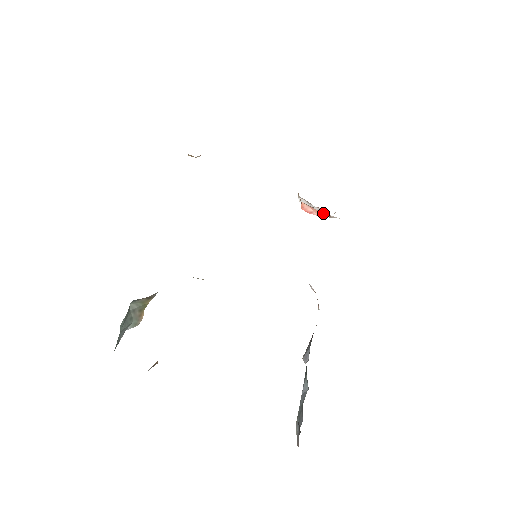
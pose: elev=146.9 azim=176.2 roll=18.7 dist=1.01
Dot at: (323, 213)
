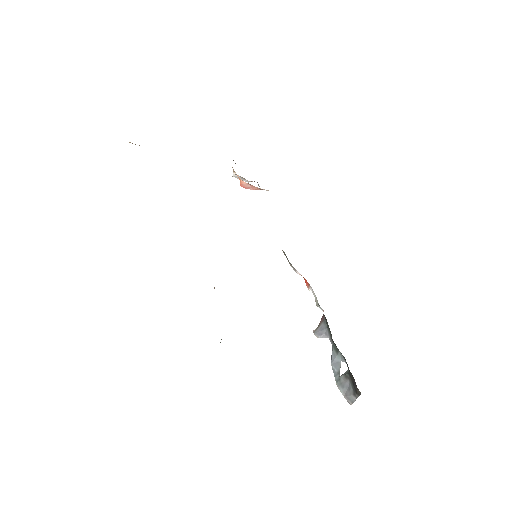
Dot at: (259, 188)
